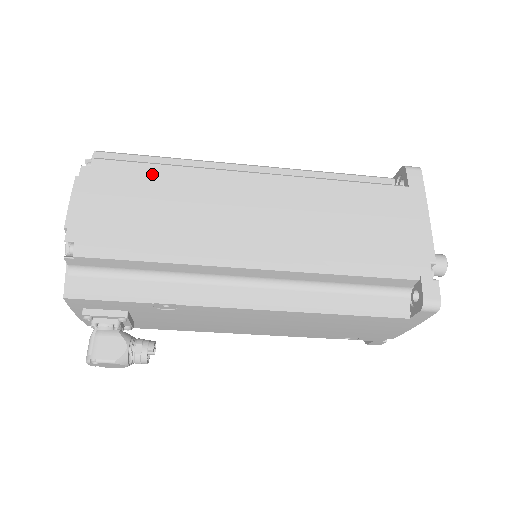
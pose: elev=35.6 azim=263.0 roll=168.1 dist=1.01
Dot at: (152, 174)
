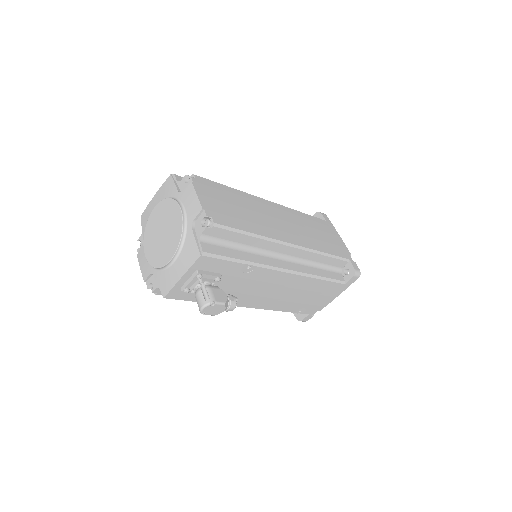
Dot at: (227, 190)
